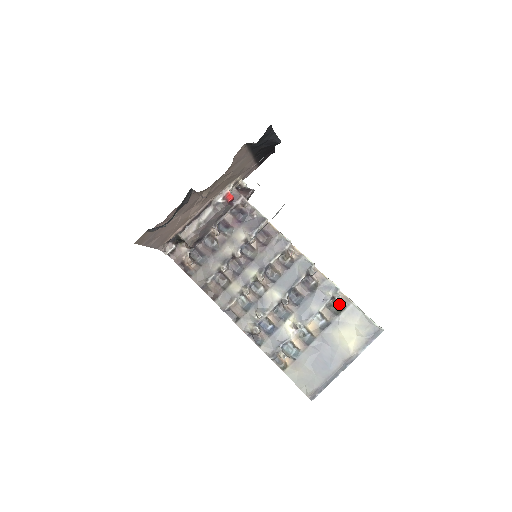
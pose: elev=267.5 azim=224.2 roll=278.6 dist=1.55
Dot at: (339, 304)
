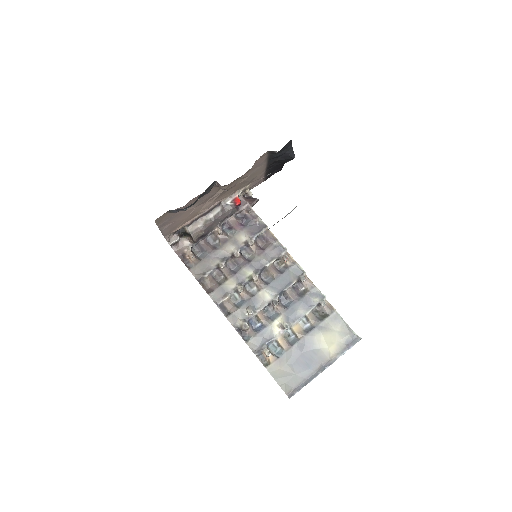
Dot at: (324, 311)
